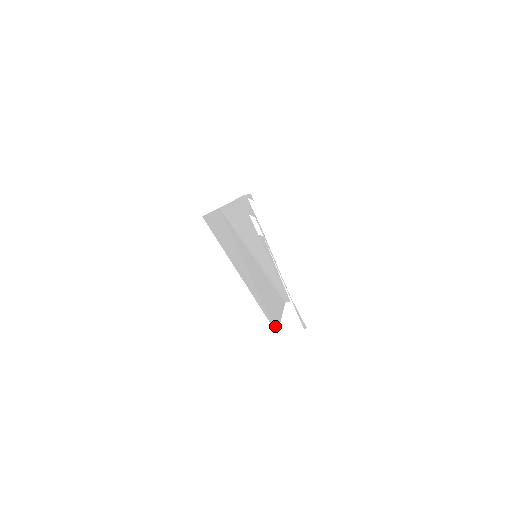
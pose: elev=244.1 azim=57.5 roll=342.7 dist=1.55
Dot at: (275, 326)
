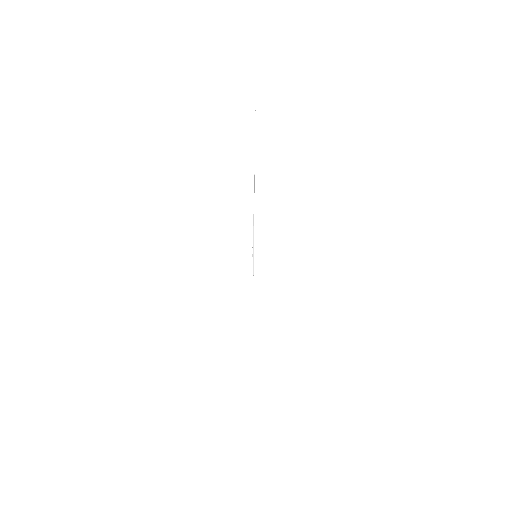
Dot at: occluded
